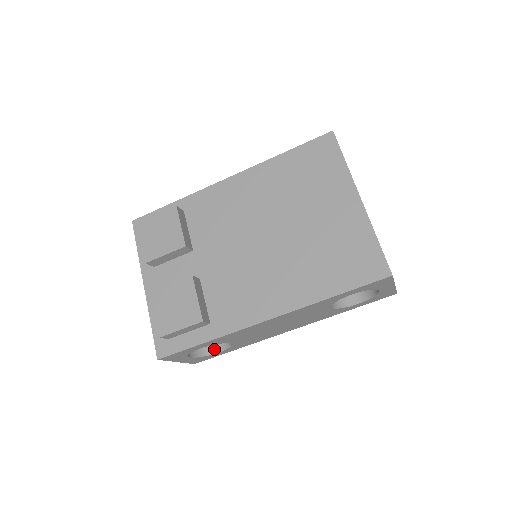
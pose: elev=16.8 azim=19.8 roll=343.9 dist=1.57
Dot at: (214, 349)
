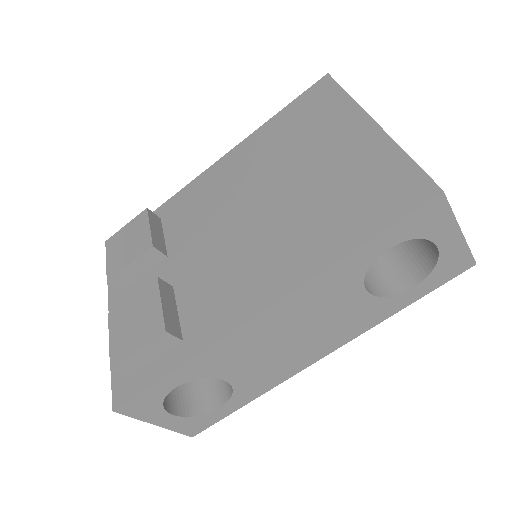
Dot at: (212, 404)
